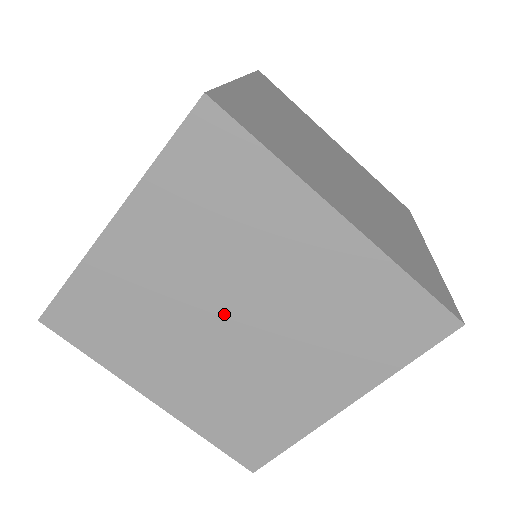
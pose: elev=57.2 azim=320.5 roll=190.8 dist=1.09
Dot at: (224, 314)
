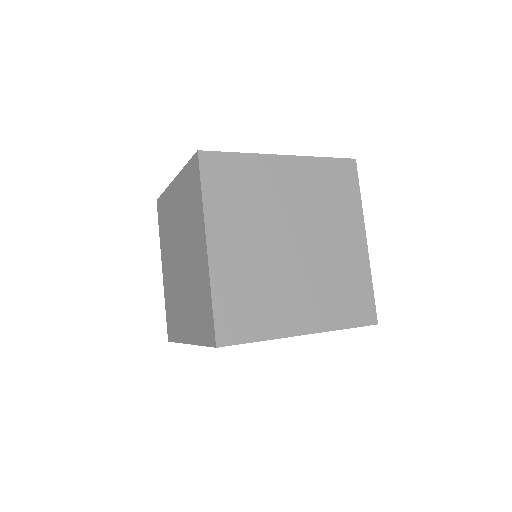
Dot at: (179, 261)
